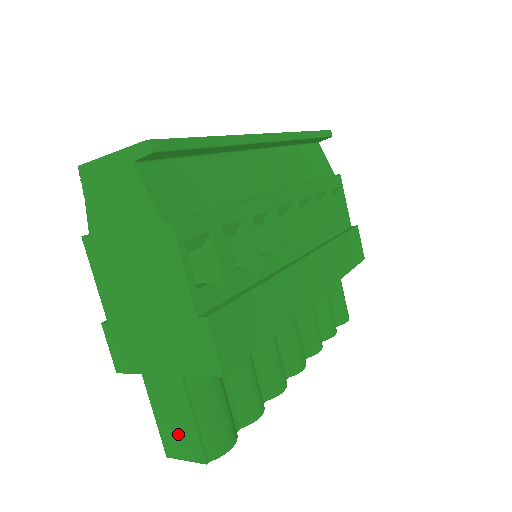
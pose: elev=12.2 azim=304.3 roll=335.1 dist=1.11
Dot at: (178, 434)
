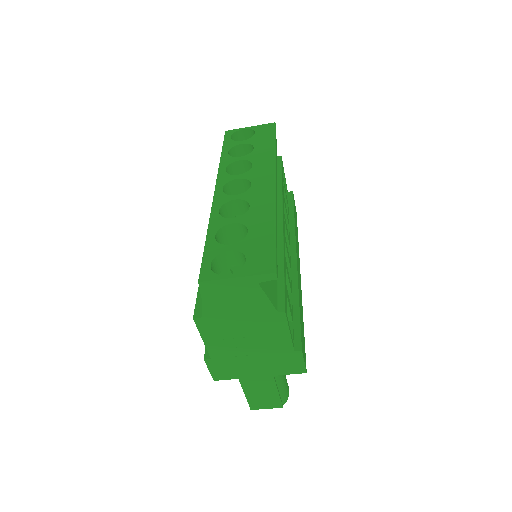
Dot at: (264, 399)
